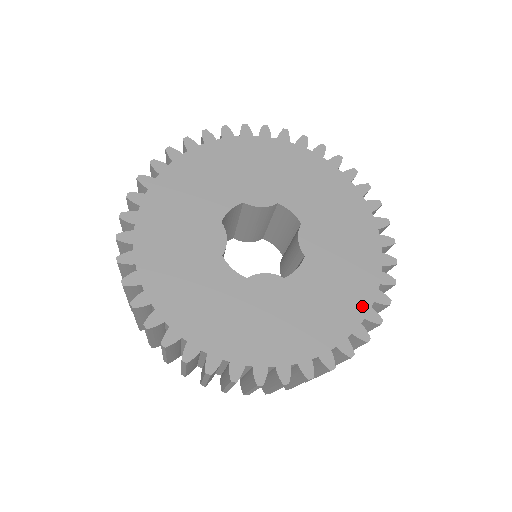
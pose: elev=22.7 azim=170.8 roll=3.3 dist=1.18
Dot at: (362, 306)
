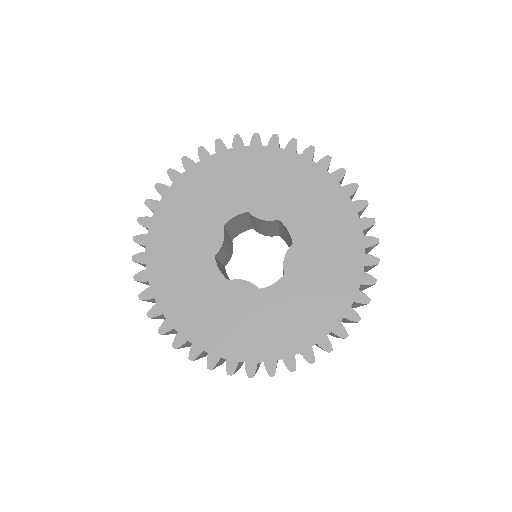
Dot at: (319, 332)
